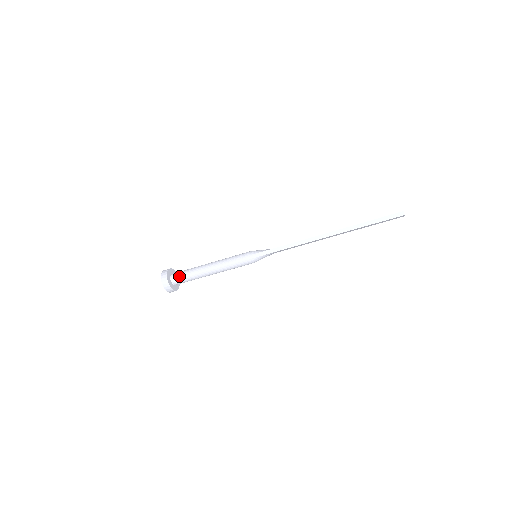
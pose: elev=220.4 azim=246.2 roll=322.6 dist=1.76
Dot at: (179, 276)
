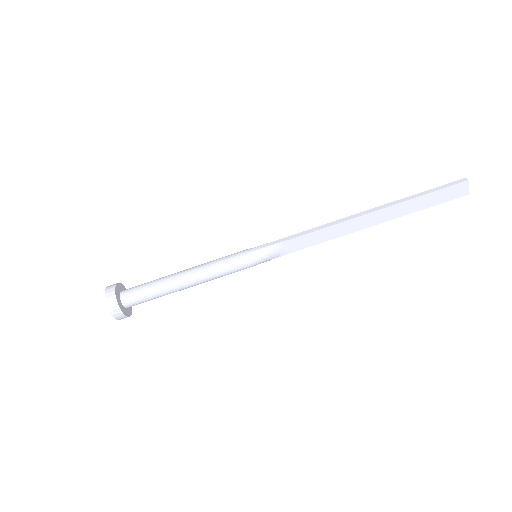
Dot at: (135, 287)
